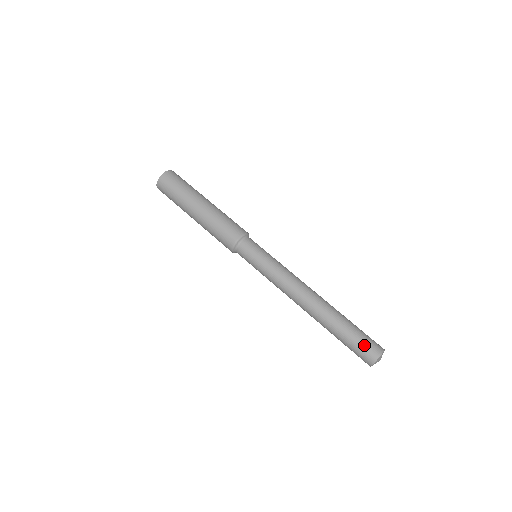
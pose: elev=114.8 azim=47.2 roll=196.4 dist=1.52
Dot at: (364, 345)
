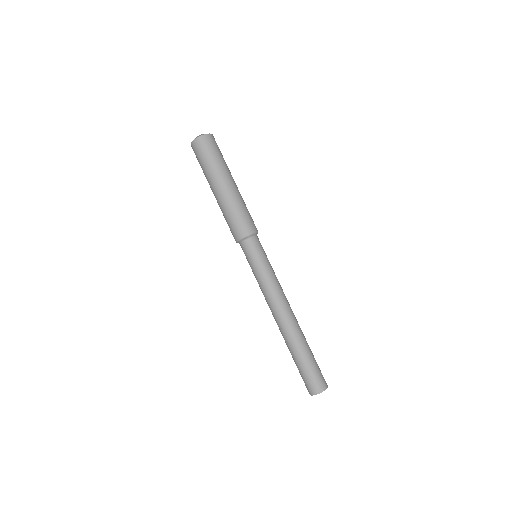
Dot at: (315, 377)
